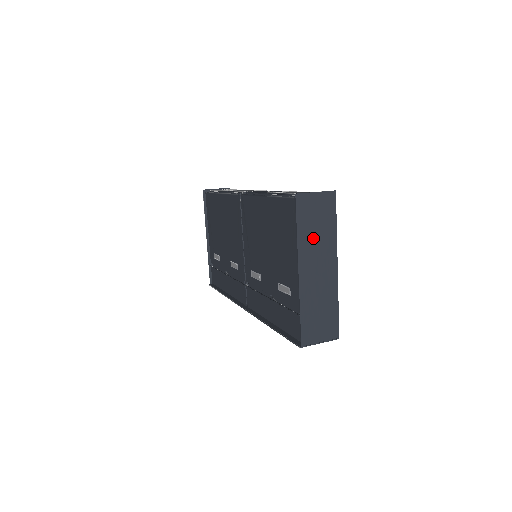
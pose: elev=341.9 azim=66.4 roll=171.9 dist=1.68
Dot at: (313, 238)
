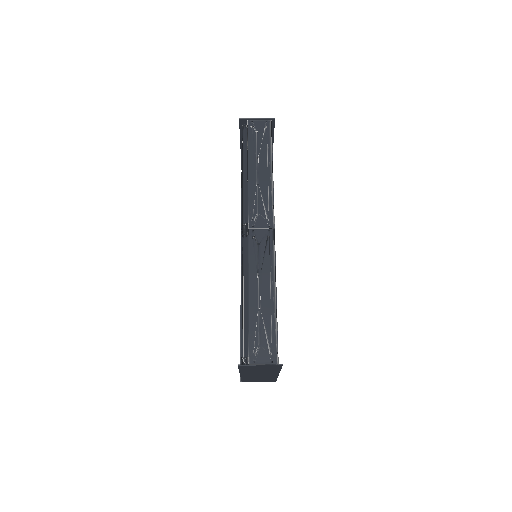
Dot at: (255, 371)
